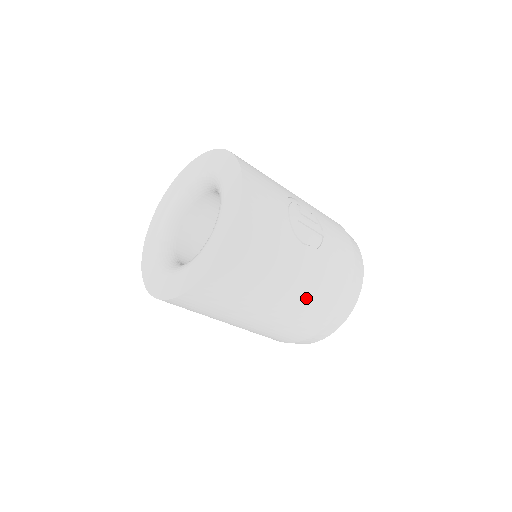
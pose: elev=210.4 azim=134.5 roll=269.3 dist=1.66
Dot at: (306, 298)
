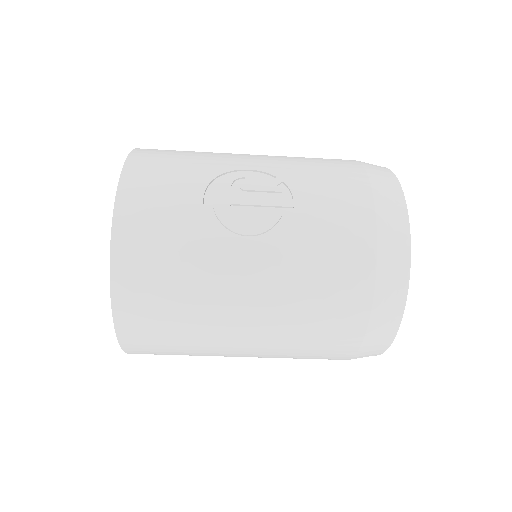
Dot at: (292, 310)
